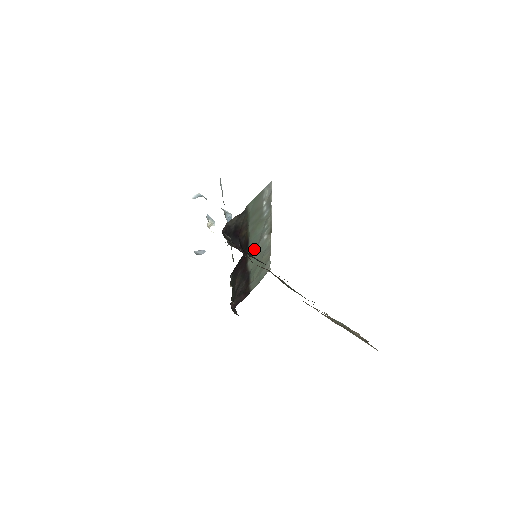
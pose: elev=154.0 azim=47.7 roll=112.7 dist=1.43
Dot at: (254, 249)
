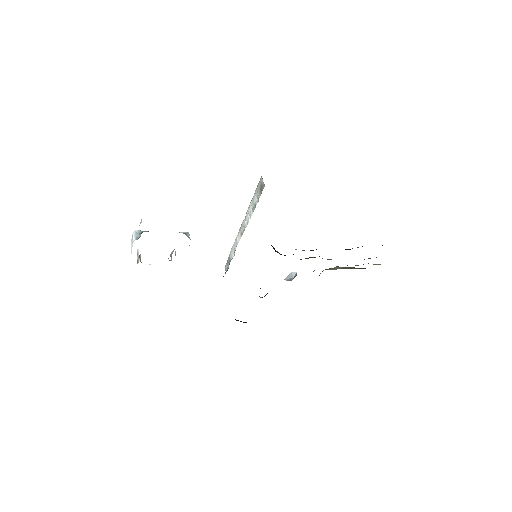
Dot at: occluded
